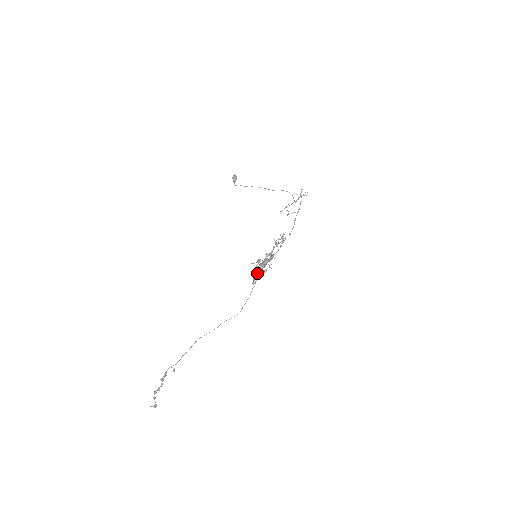
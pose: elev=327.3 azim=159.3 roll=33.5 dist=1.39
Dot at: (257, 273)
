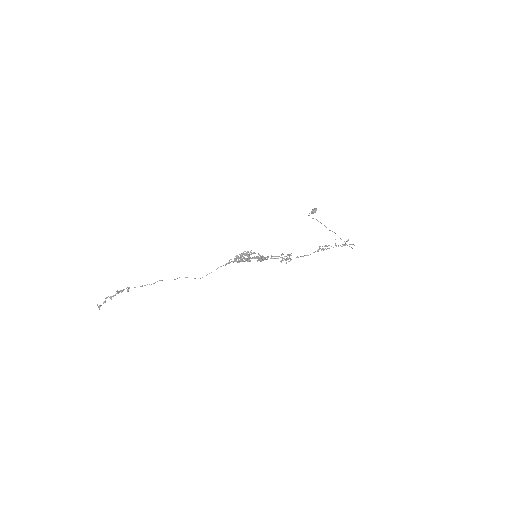
Dot at: (236, 260)
